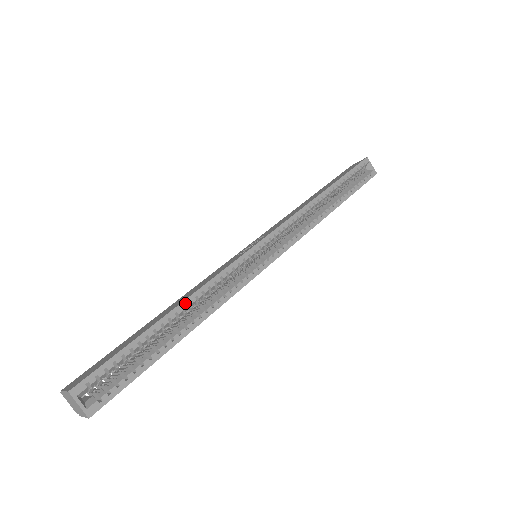
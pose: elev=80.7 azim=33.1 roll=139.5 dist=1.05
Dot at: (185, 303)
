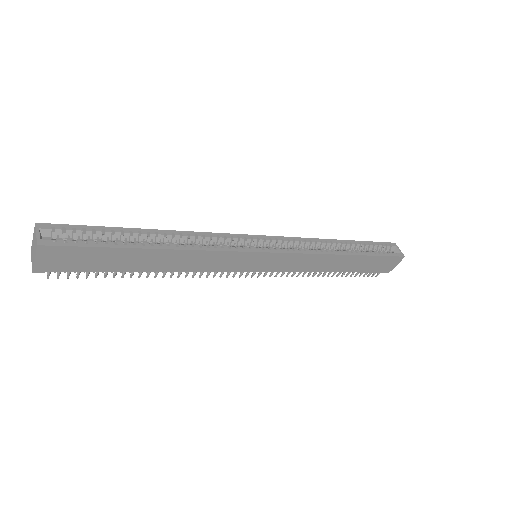
Dot at: (168, 232)
